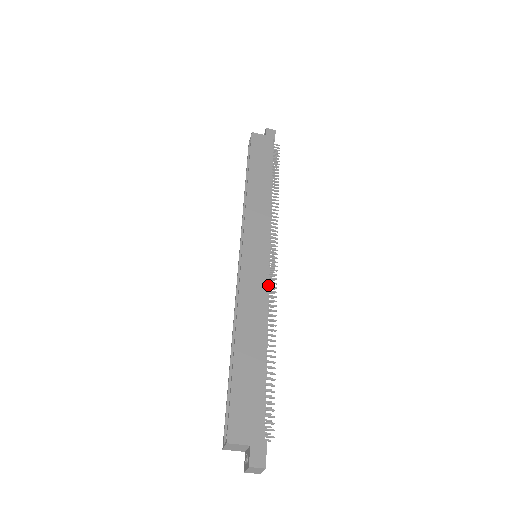
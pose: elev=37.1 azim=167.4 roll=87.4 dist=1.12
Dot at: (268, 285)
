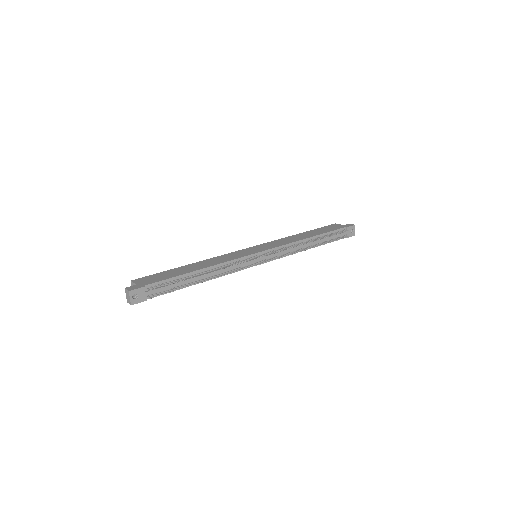
Dot at: (238, 258)
